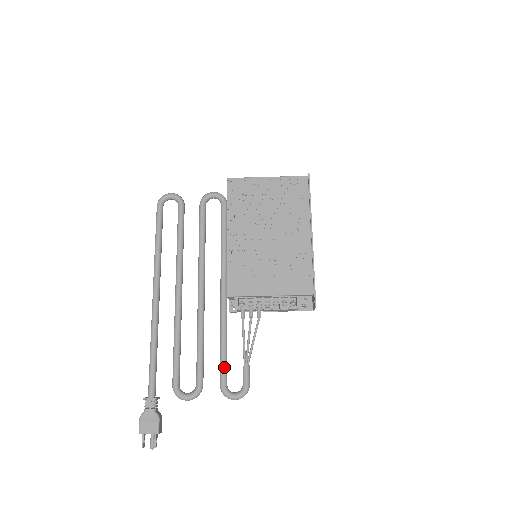
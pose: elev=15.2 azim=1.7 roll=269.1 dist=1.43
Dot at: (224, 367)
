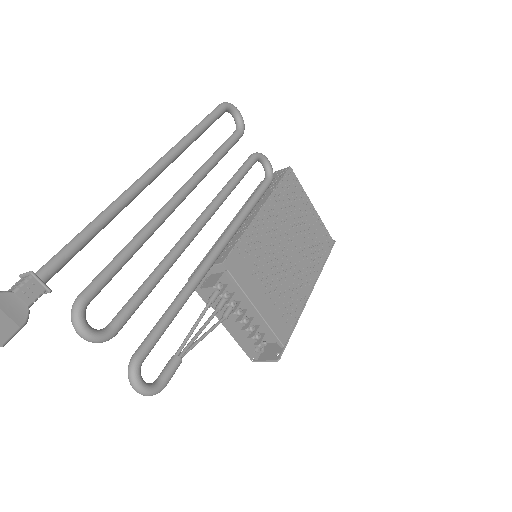
Dot at: (159, 336)
